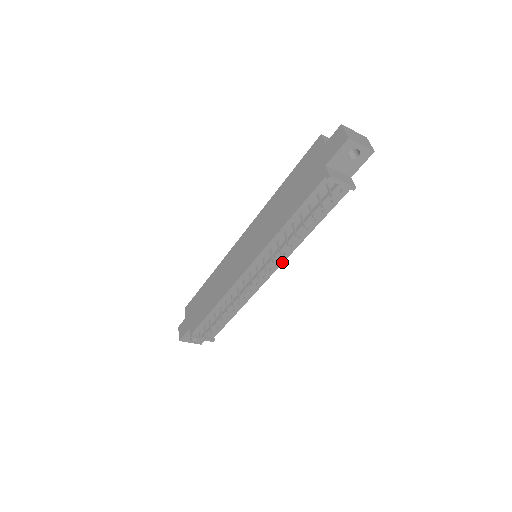
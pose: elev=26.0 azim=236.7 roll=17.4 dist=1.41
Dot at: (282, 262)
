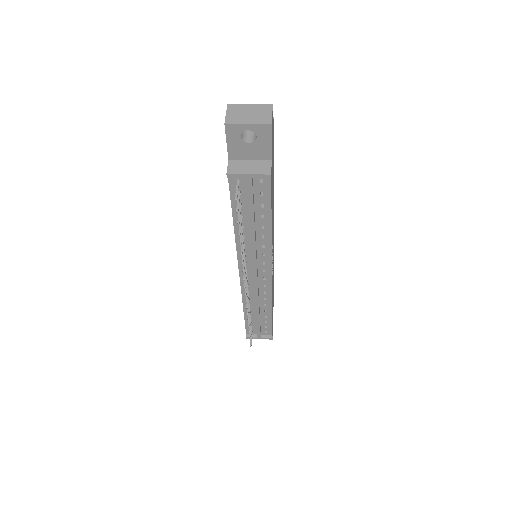
Dot at: (270, 262)
